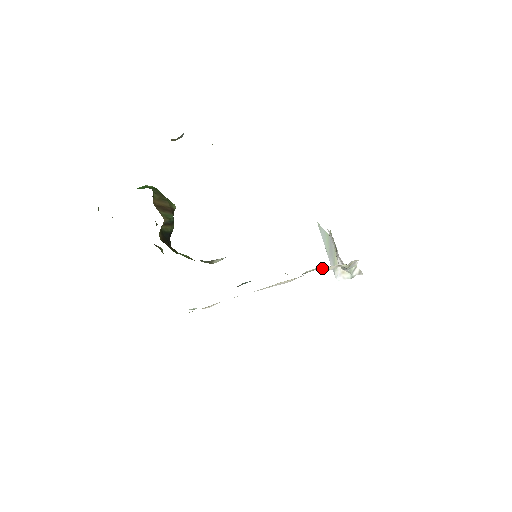
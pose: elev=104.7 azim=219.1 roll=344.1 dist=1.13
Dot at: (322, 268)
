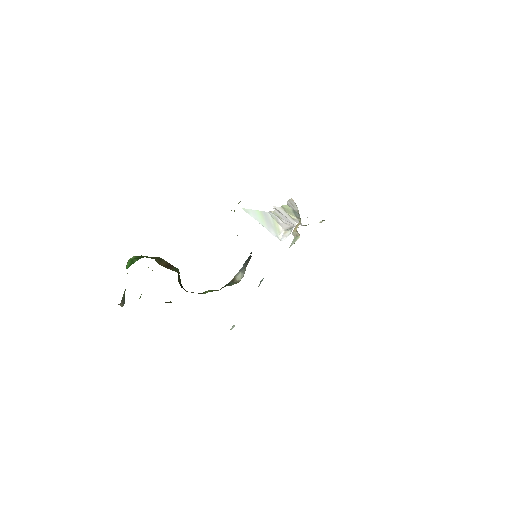
Dot at: occluded
